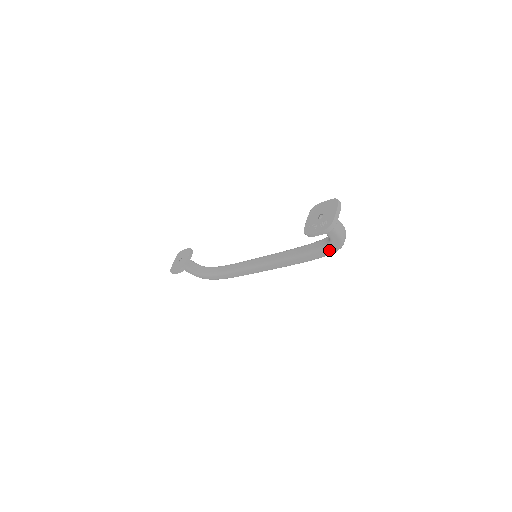
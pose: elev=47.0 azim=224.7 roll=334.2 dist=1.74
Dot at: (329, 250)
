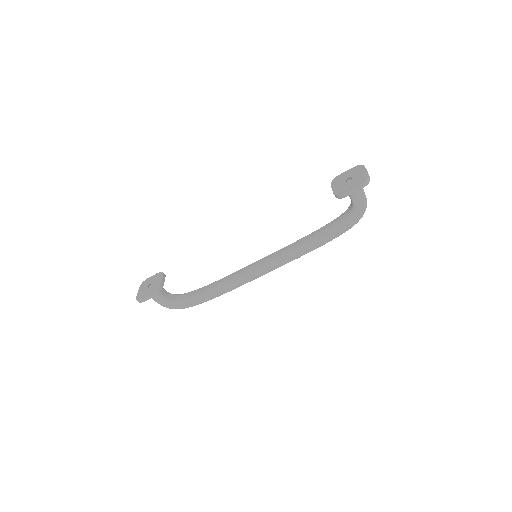
Dot at: (349, 223)
